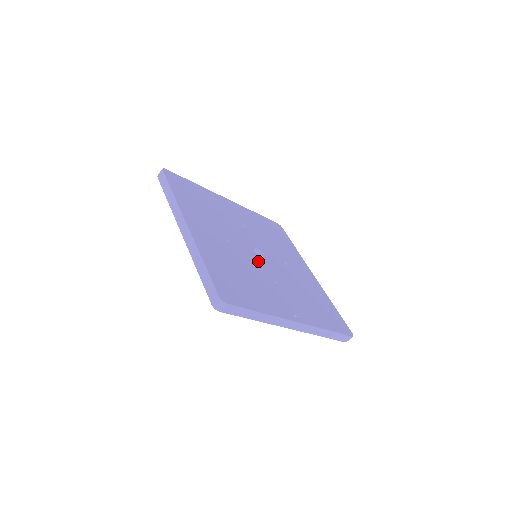
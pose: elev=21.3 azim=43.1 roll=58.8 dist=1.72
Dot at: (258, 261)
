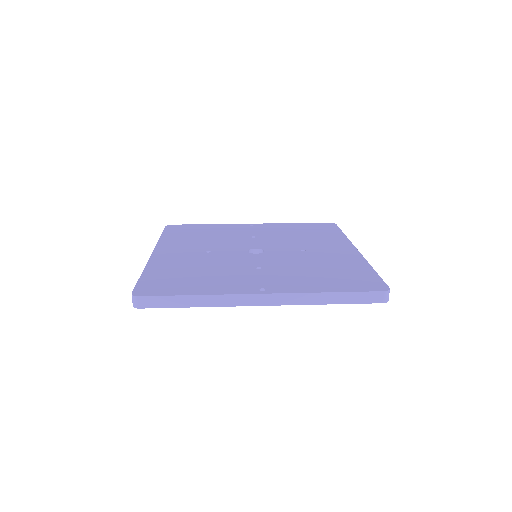
Dot at: (245, 257)
